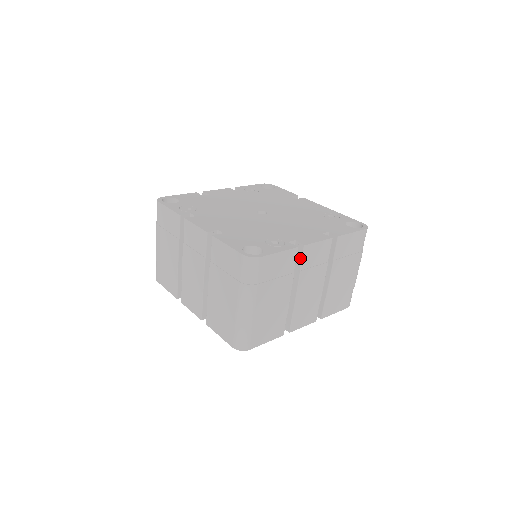
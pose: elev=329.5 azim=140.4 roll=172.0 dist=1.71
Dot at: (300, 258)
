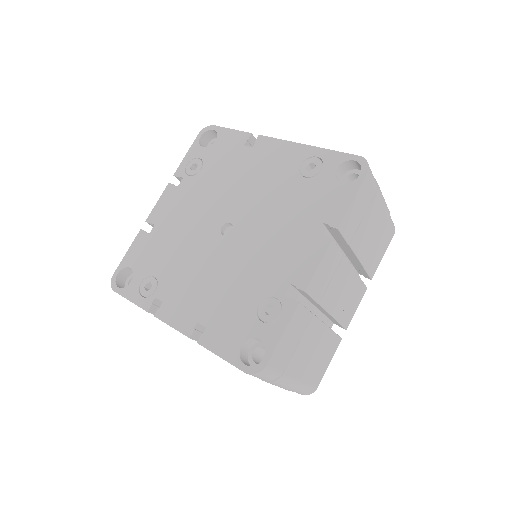
Dot at: (309, 298)
